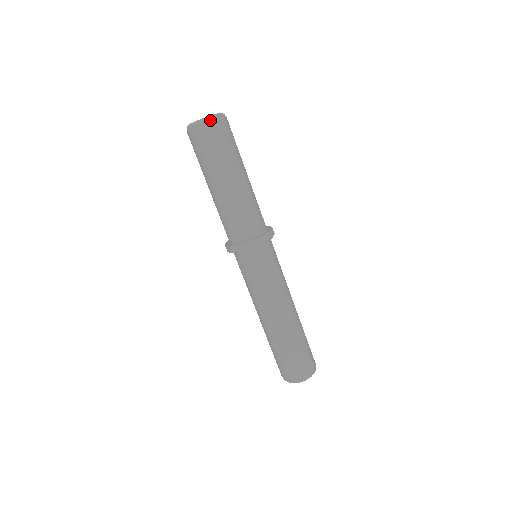
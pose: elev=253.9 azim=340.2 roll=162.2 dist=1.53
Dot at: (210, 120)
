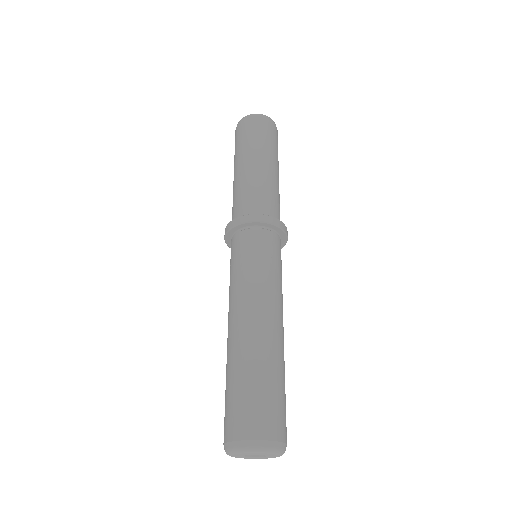
Dot at: (270, 118)
